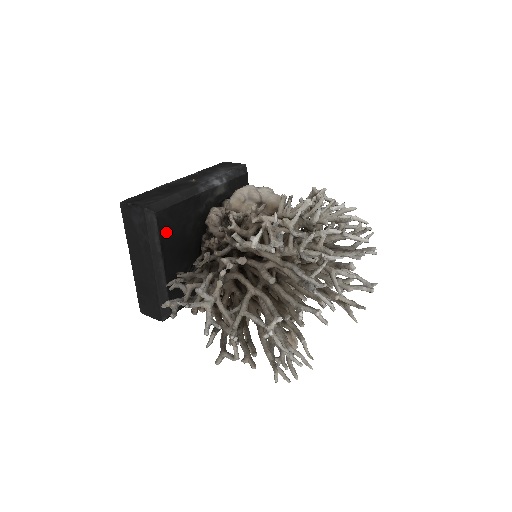
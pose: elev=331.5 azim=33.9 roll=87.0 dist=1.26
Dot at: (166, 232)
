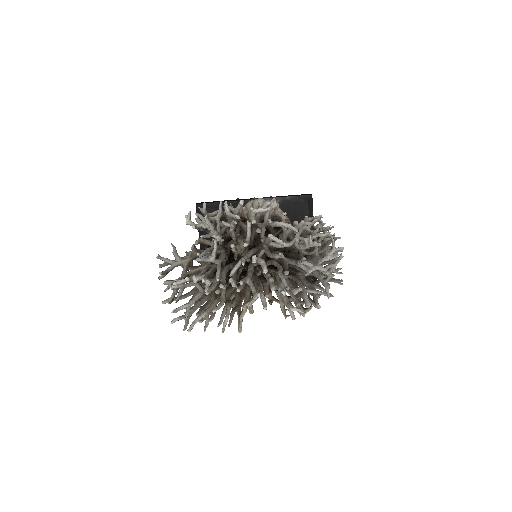
Dot at: occluded
